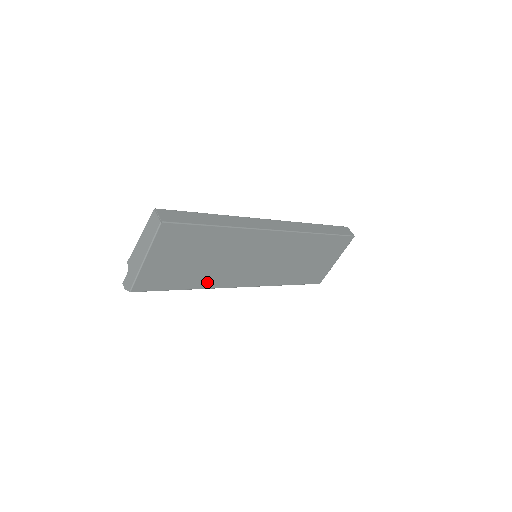
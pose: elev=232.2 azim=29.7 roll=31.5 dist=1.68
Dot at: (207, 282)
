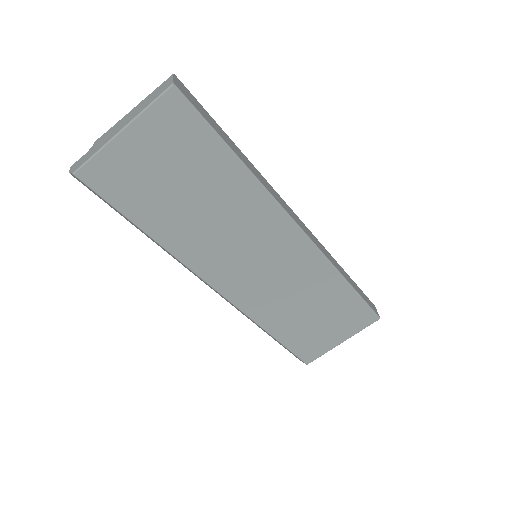
Dot at: (179, 244)
